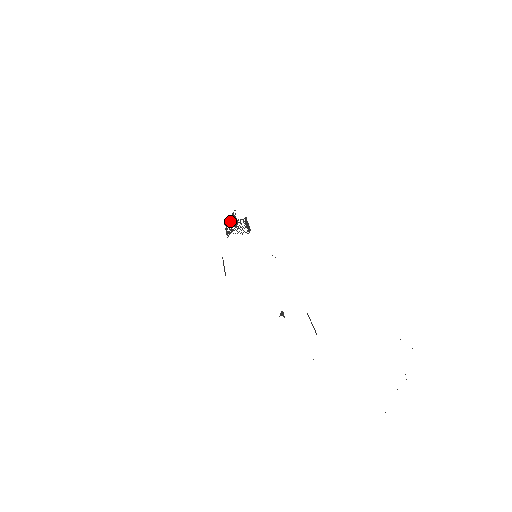
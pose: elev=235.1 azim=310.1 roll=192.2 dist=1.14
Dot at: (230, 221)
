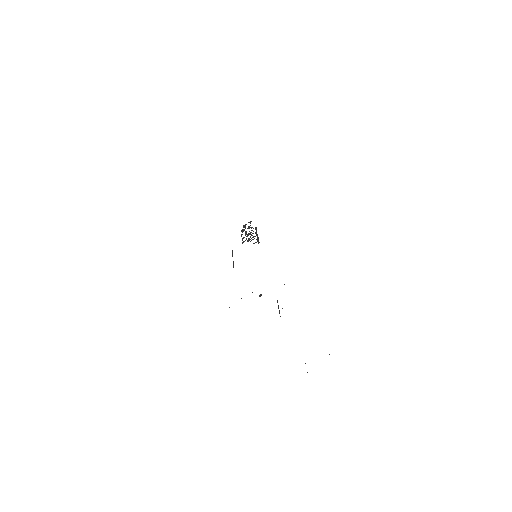
Dot at: occluded
